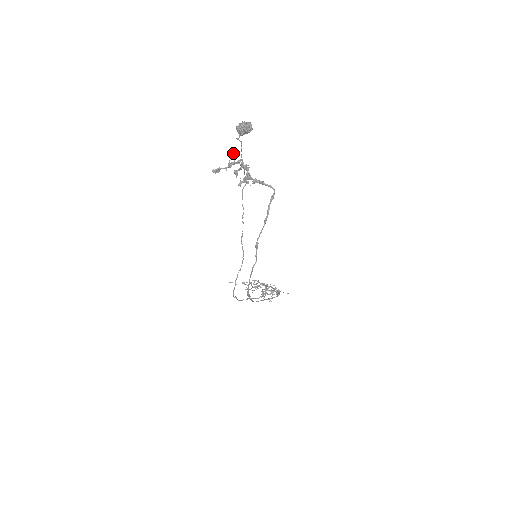
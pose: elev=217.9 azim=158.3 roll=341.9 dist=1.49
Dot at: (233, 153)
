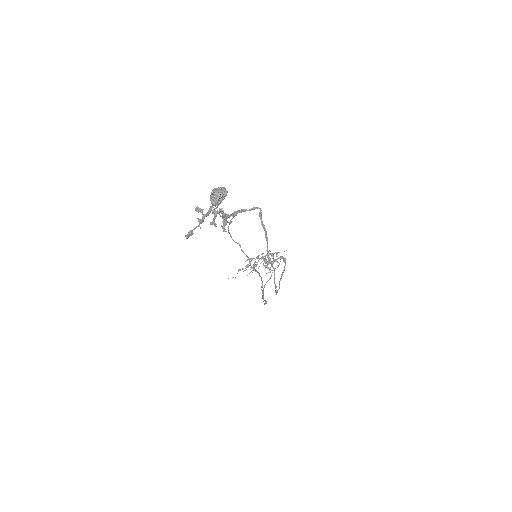
Dot at: (196, 208)
